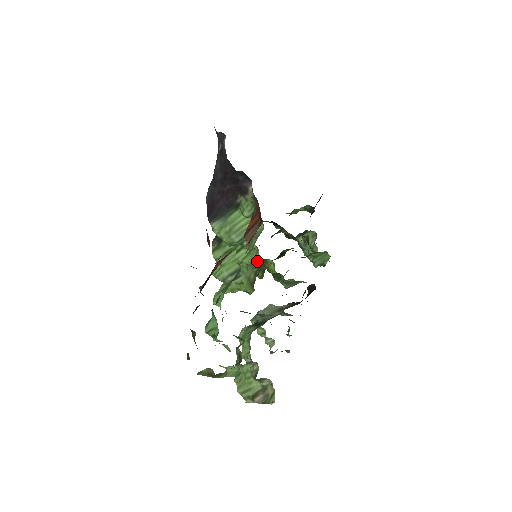
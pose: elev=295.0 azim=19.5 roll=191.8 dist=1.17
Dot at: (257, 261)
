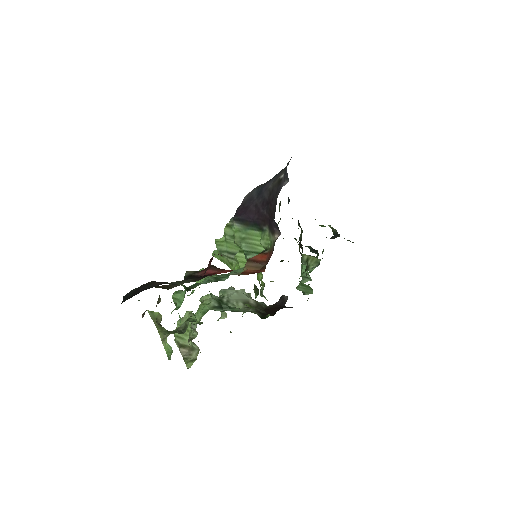
Dot at: occluded
